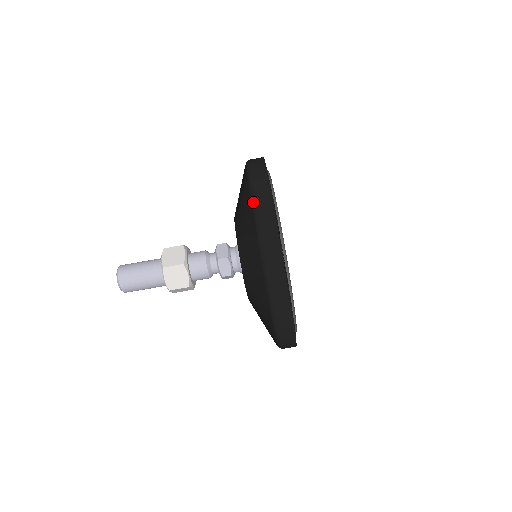
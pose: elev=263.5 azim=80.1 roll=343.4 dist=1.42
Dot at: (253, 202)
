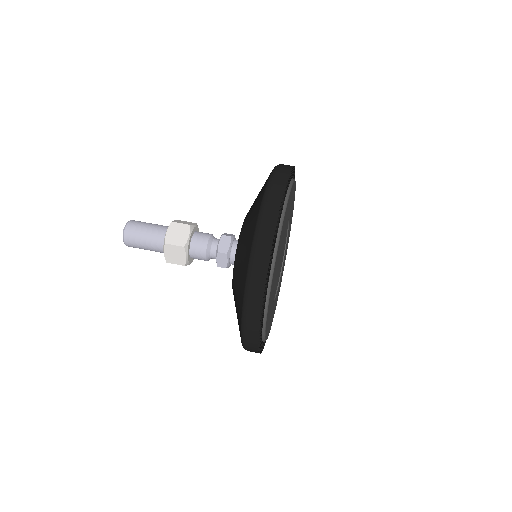
Dot at: (275, 166)
